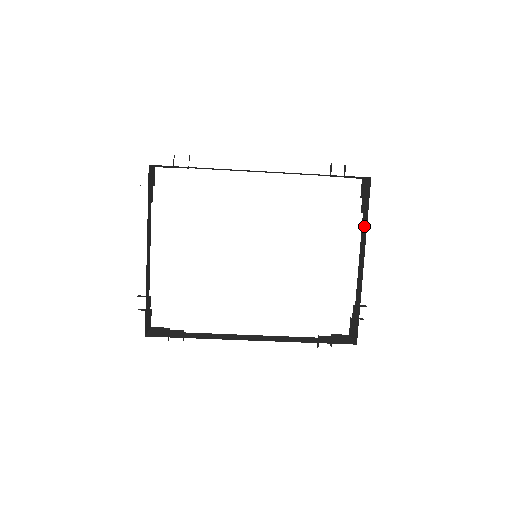
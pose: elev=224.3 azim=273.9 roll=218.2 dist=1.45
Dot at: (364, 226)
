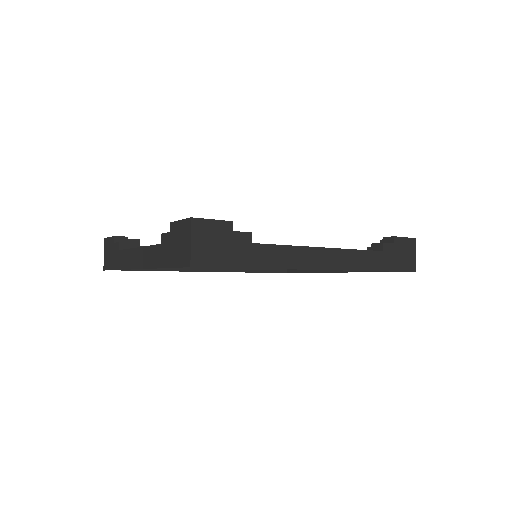
Dot at: occluded
